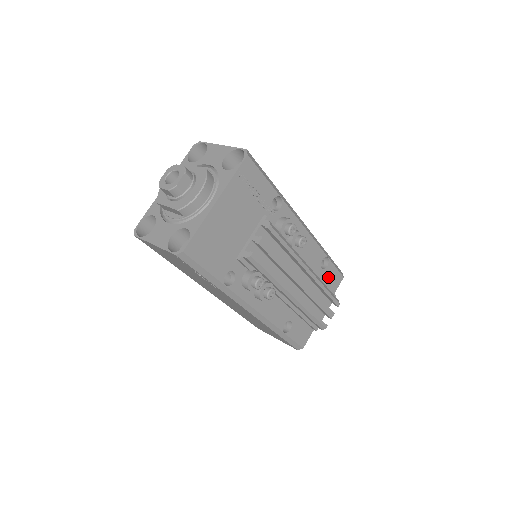
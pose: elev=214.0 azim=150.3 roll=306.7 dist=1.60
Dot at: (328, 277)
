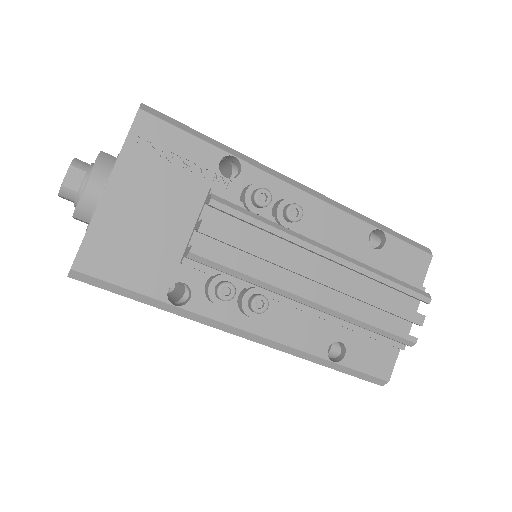
Dot at: (395, 260)
